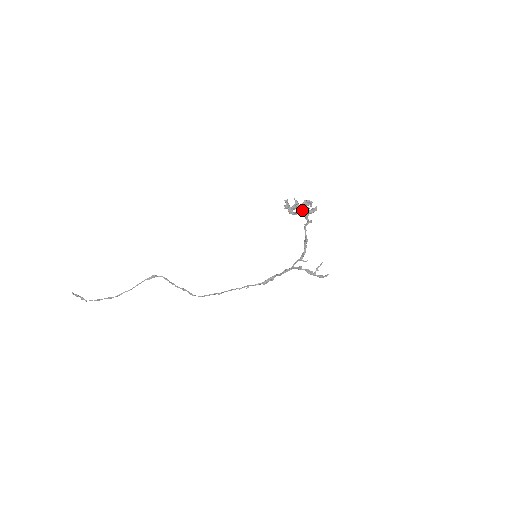
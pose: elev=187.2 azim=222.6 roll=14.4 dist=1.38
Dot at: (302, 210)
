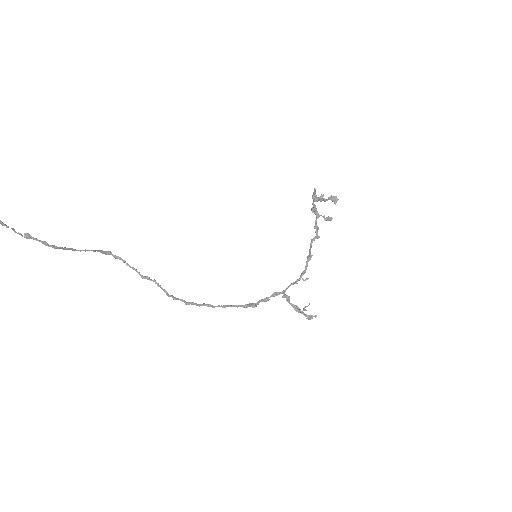
Dot at: (319, 215)
